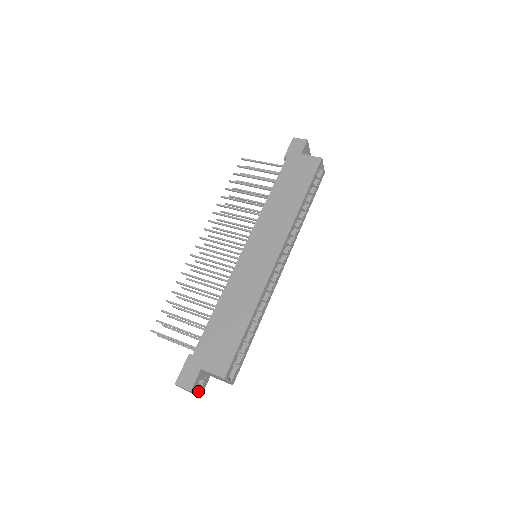
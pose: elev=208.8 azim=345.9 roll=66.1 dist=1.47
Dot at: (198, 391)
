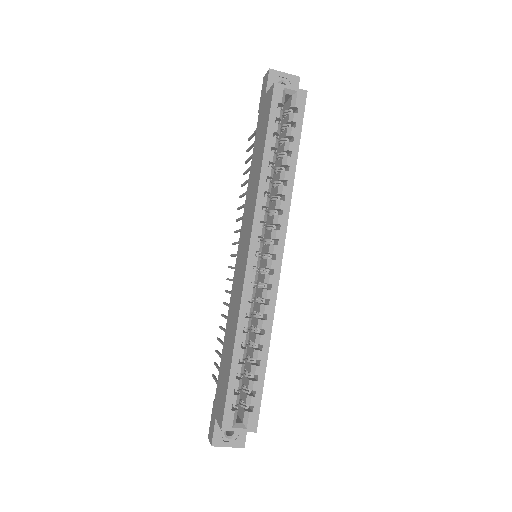
Dot at: (231, 442)
